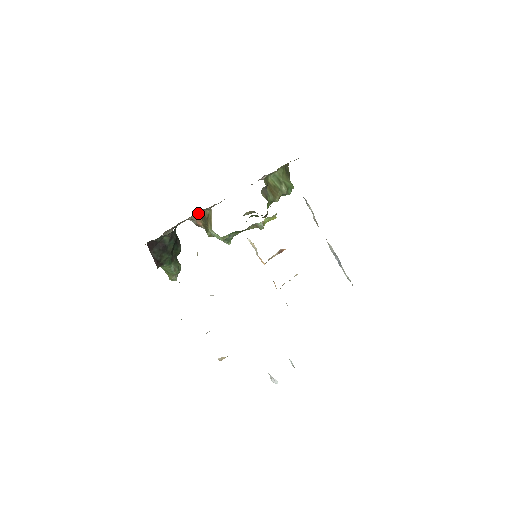
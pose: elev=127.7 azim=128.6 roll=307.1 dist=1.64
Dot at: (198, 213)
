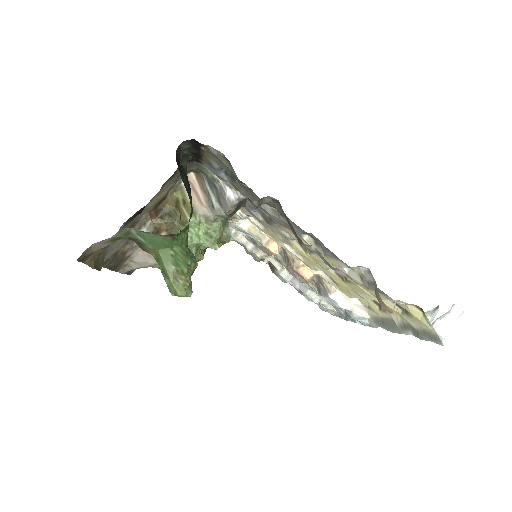
Dot at: (168, 190)
